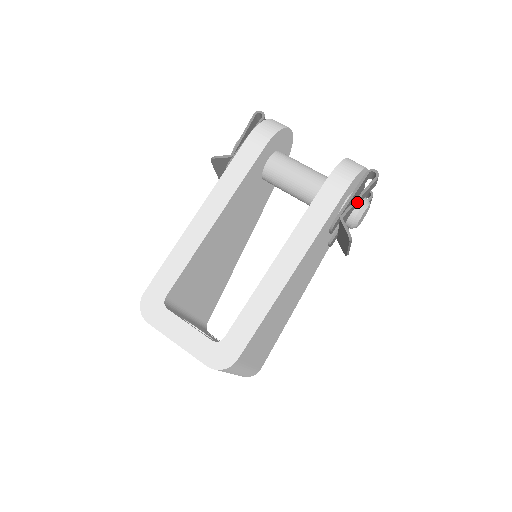
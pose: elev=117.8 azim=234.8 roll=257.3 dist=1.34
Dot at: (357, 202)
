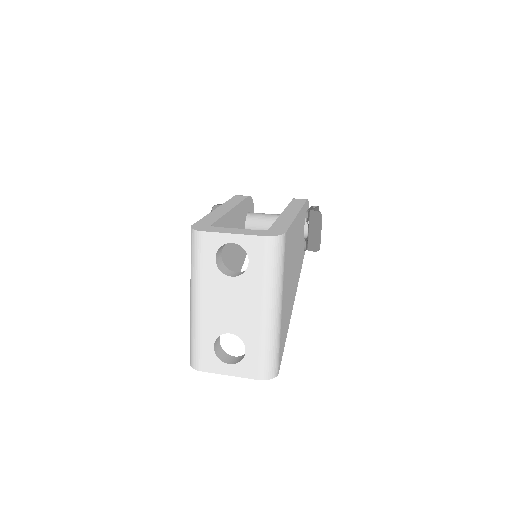
Dot at: occluded
